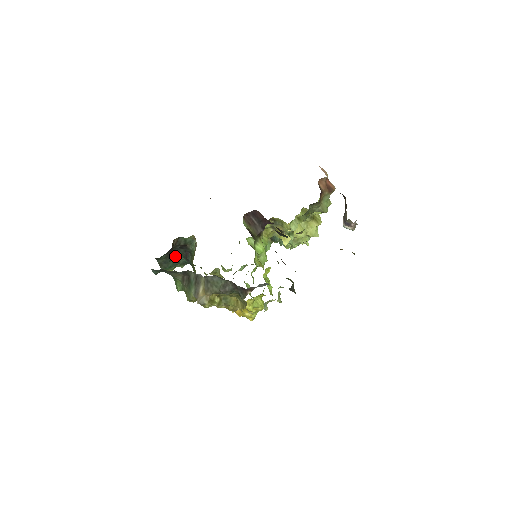
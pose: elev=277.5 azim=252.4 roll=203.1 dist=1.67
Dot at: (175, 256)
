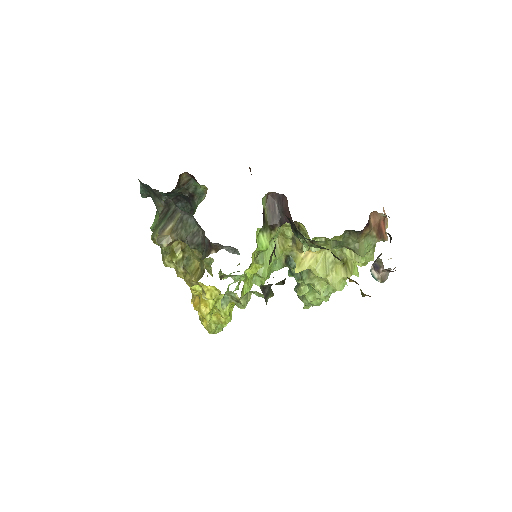
Dot at: occluded
